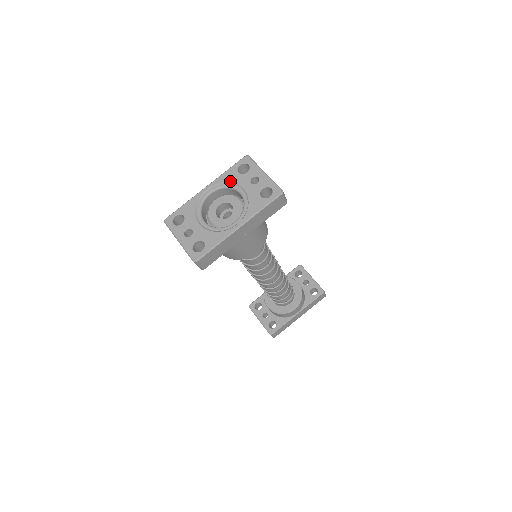
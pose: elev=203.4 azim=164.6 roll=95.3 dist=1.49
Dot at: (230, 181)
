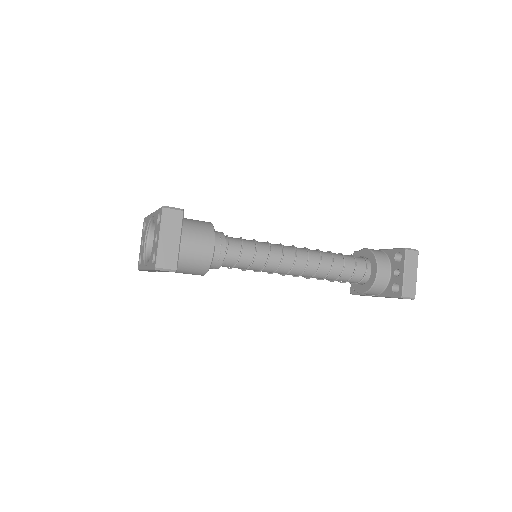
Dot at: (155, 223)
